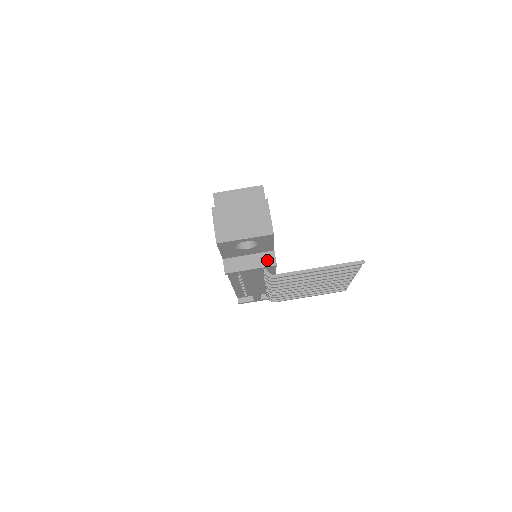
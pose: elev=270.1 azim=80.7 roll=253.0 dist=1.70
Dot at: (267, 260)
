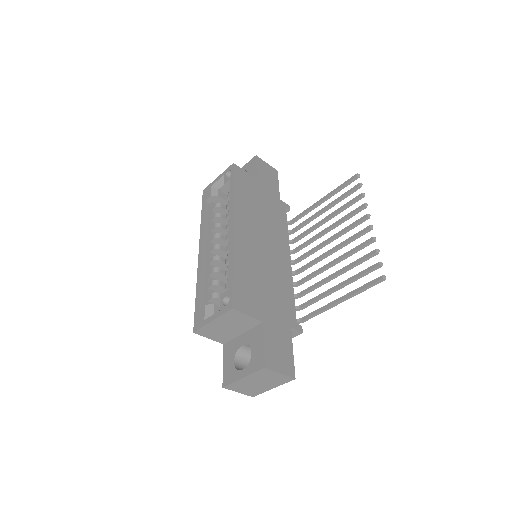
Dot at: occluded
